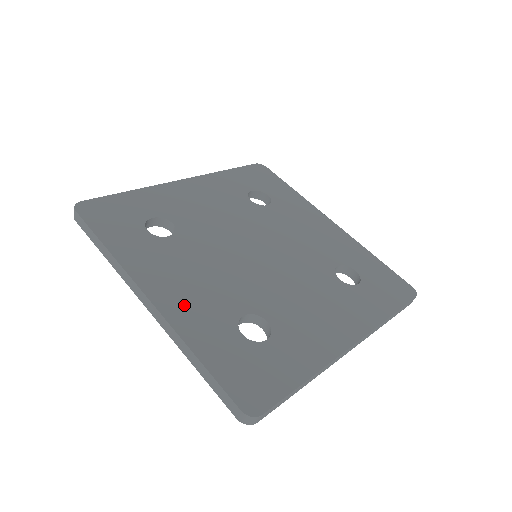
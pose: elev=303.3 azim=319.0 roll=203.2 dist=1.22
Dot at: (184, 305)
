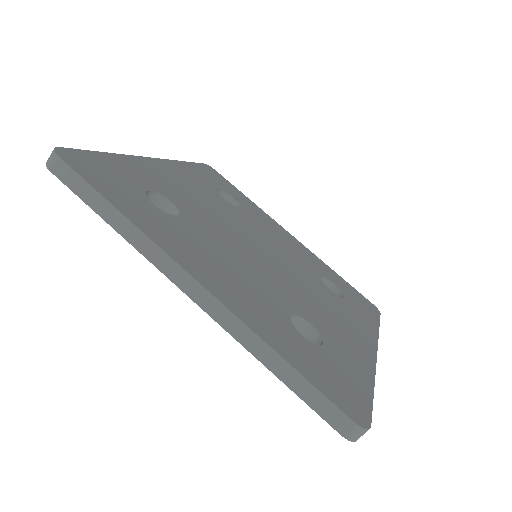
Dot at: (238, 297)
